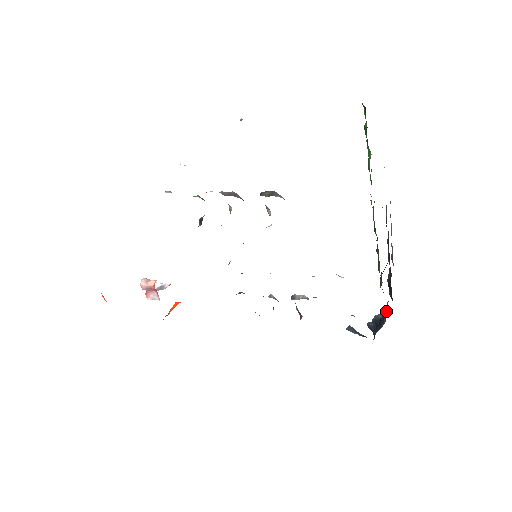
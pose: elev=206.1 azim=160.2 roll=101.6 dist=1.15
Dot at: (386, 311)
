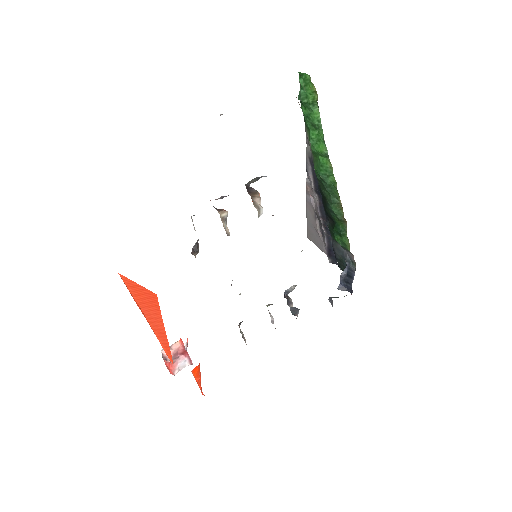
Dot at: (349, 262)
